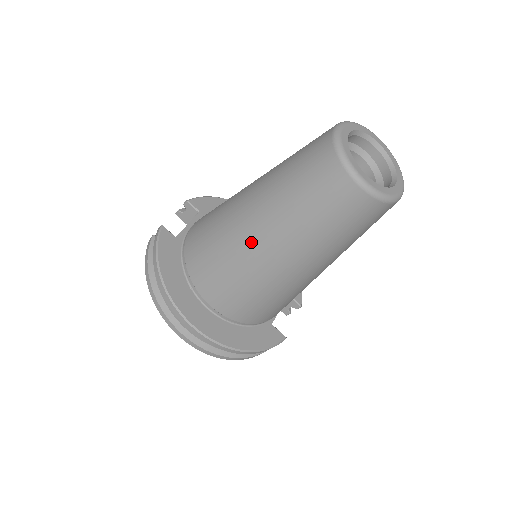
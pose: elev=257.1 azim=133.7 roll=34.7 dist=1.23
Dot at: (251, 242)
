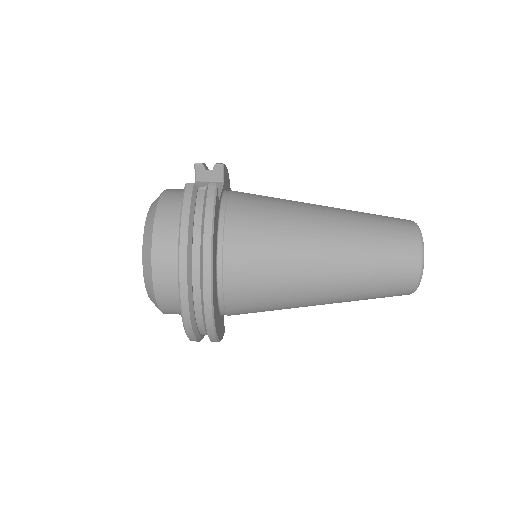
Dot at: (314, 265)
